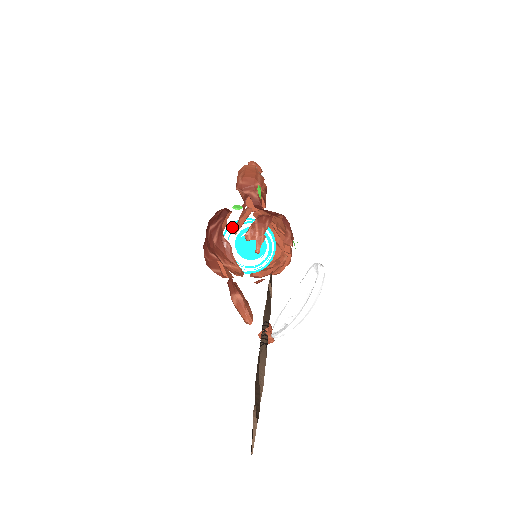
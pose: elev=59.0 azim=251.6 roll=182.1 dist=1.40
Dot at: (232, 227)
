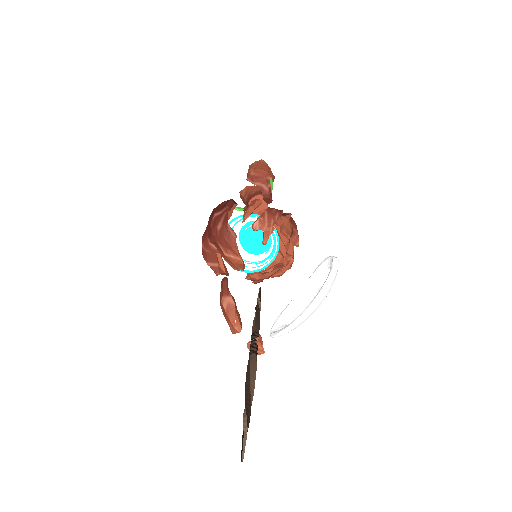
Dot at: (236, 220)
